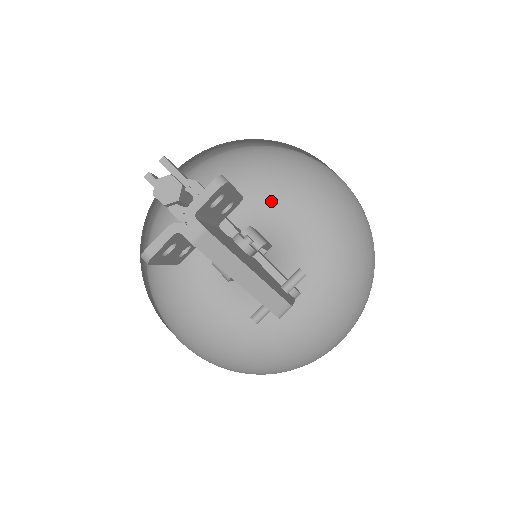
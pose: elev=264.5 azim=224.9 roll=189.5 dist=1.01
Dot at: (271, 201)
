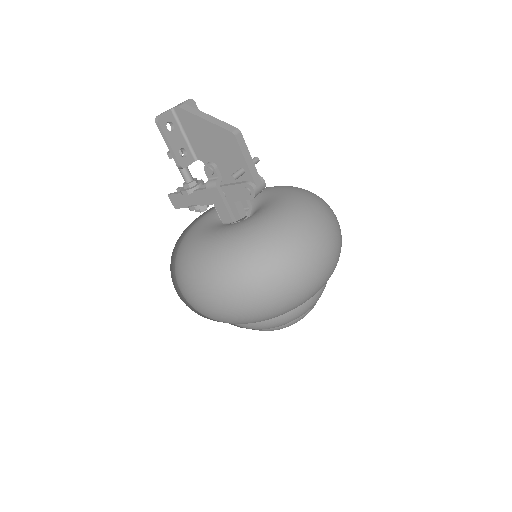
Dot at: occluded
